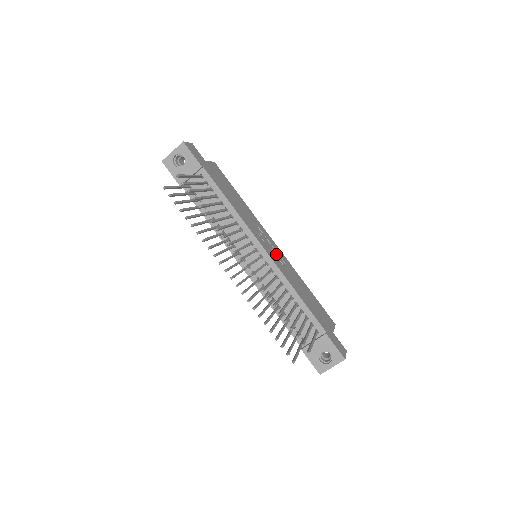
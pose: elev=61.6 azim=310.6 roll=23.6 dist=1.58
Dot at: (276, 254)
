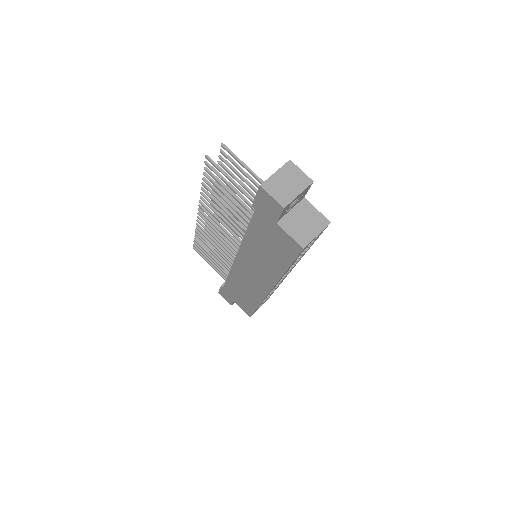
Dot at: occluded
